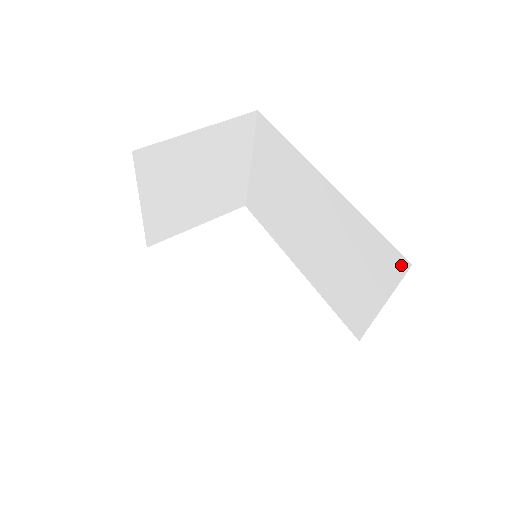
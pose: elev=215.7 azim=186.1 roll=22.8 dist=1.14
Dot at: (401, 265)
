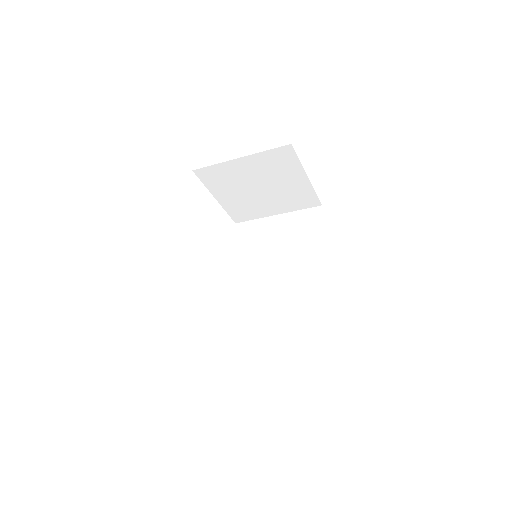
Dot at: (319, 343)
